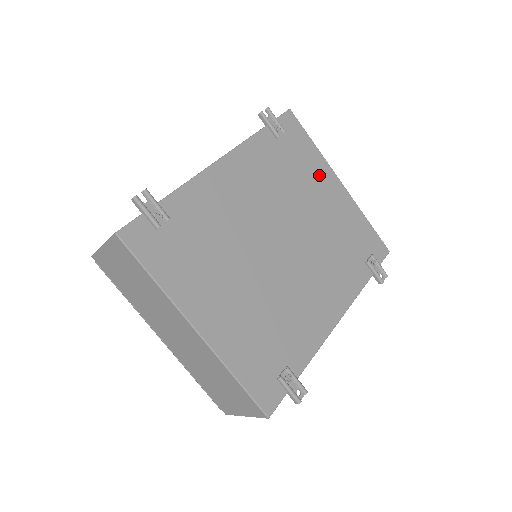
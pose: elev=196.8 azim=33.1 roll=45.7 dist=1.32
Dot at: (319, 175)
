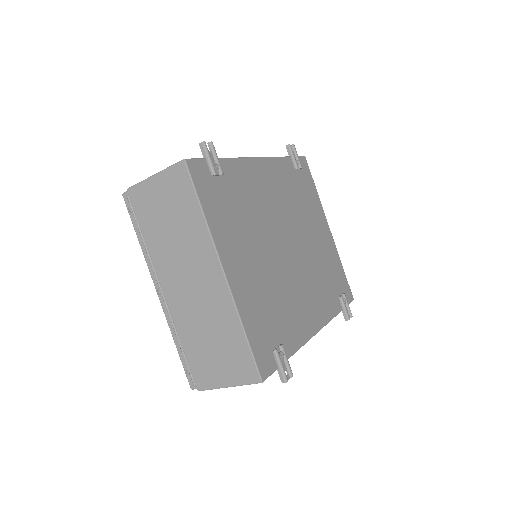
Dot at: (317, 213)
